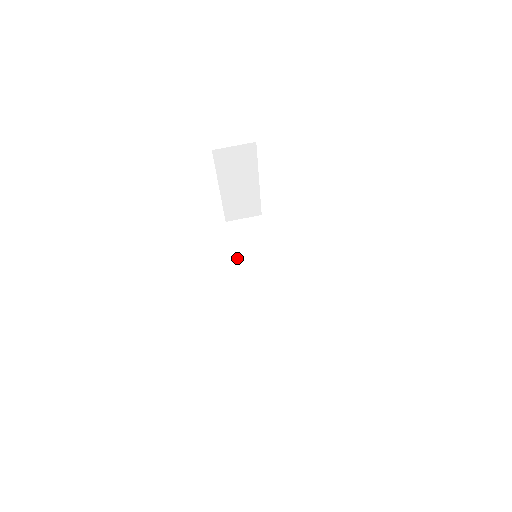
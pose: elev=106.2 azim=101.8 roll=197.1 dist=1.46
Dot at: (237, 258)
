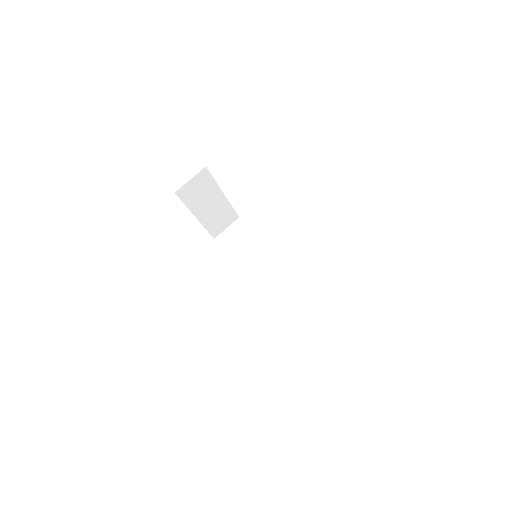
Dot at: (240, 263)
